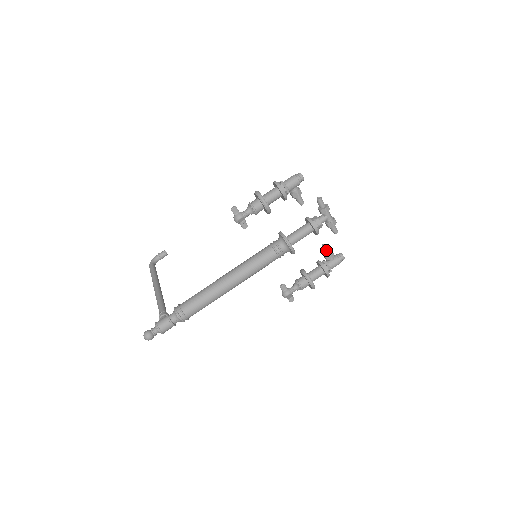
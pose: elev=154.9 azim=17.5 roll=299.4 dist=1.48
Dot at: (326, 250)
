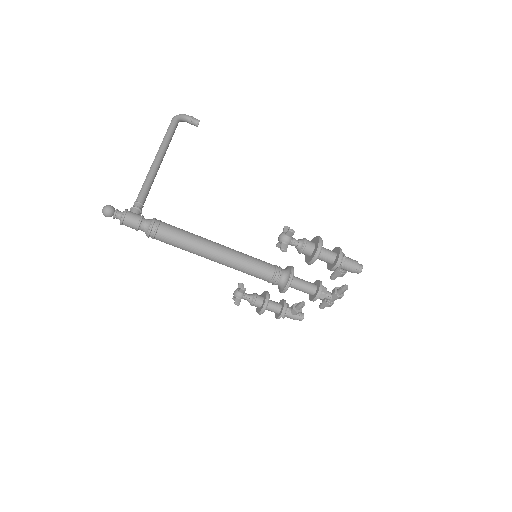
Dot at: (300, 307)
